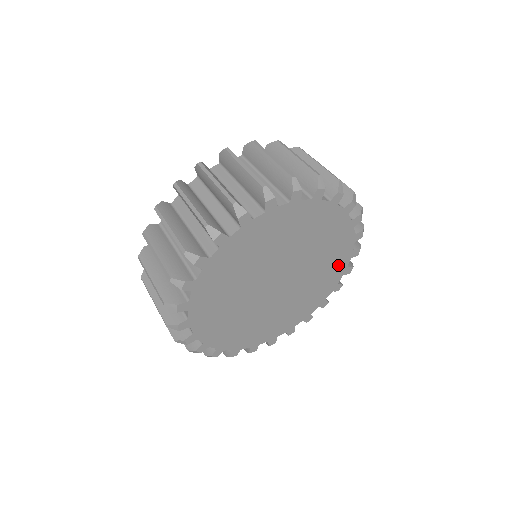
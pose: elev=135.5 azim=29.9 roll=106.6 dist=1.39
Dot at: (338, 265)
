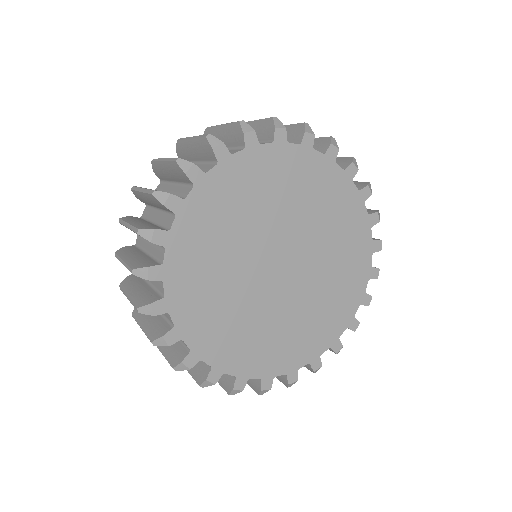
Dot at: (354, 282)
